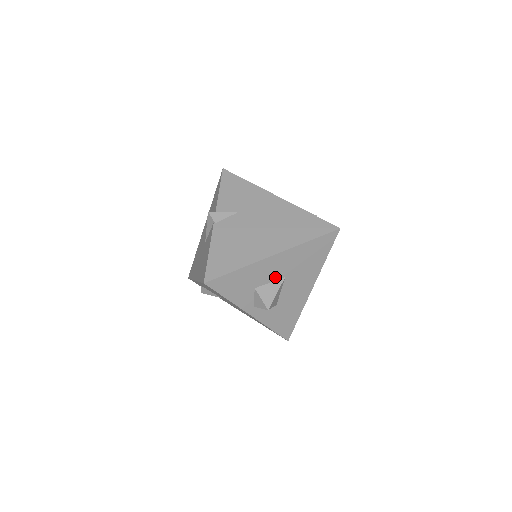
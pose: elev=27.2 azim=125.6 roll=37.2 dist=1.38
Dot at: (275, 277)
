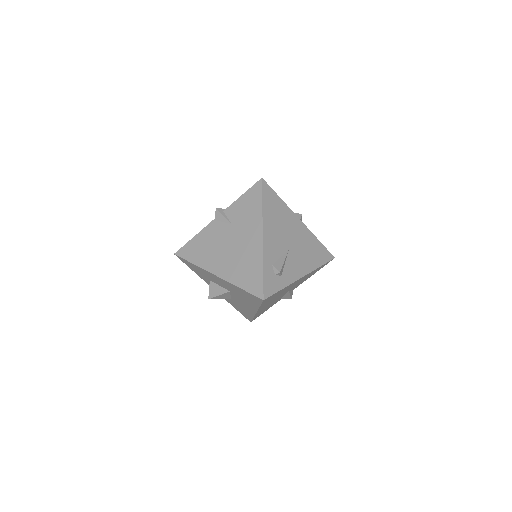
Dot at: (222, 286)
